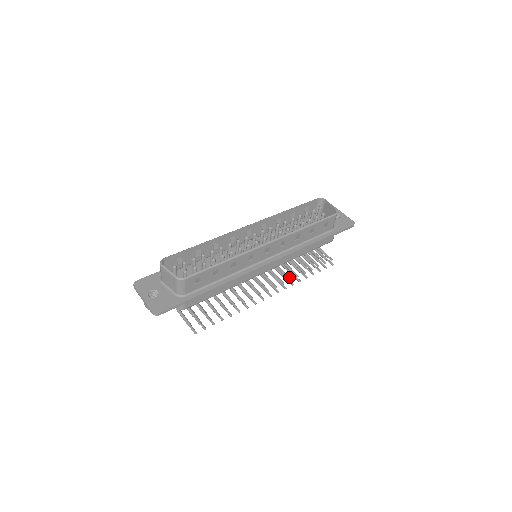
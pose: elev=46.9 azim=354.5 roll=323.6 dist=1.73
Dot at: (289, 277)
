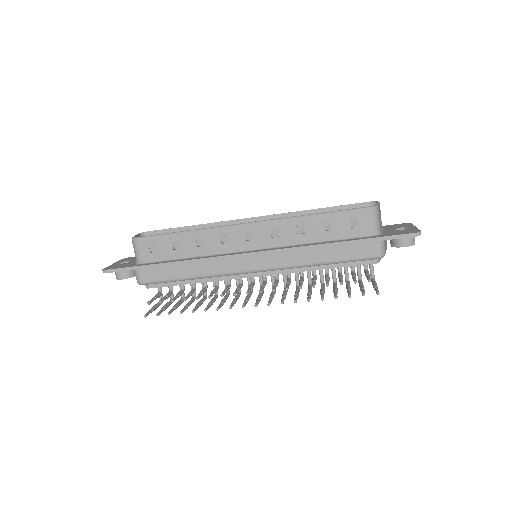
Dot at: (287, 286)
